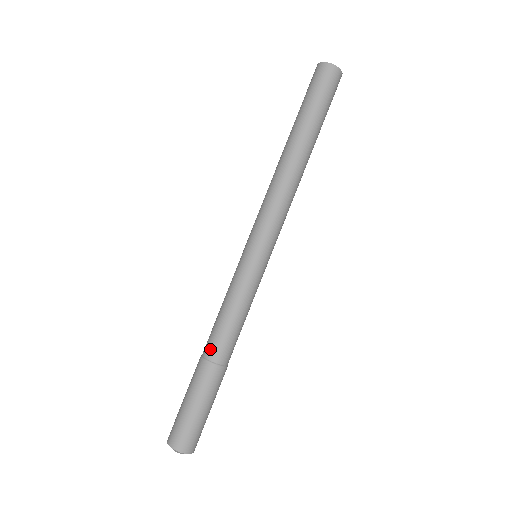
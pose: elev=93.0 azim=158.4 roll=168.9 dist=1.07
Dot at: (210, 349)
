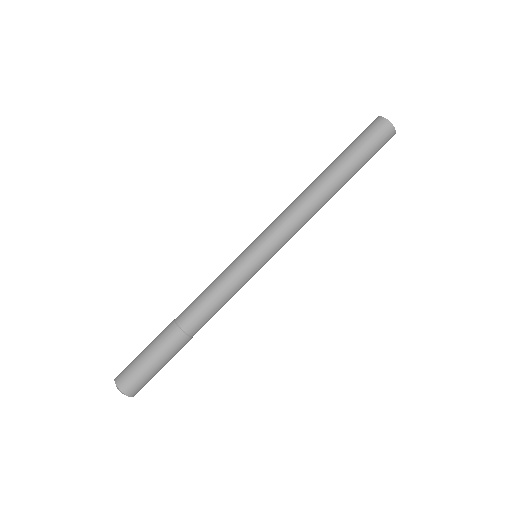
Dot at: (185, 319)
